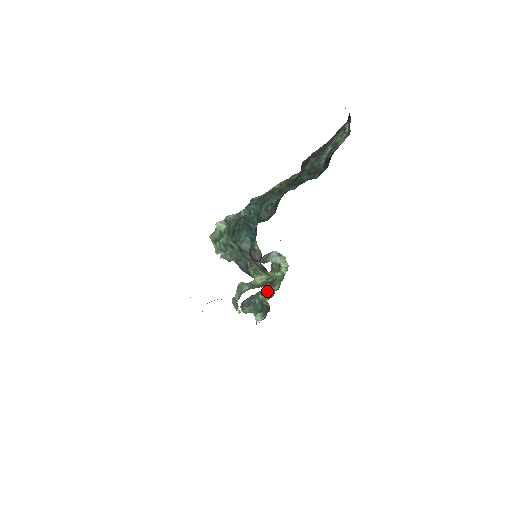
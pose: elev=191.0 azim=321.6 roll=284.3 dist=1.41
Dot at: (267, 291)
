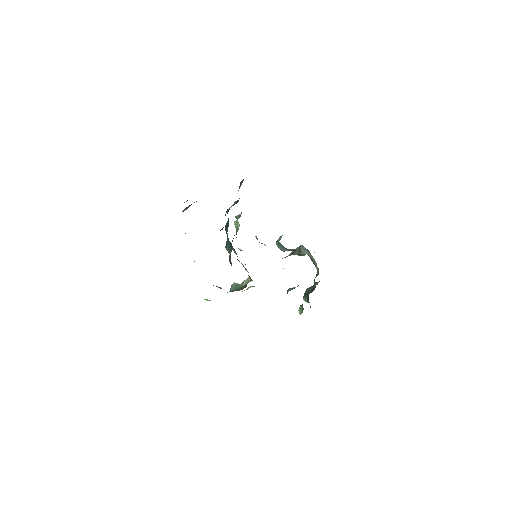
Dot at: occluded
